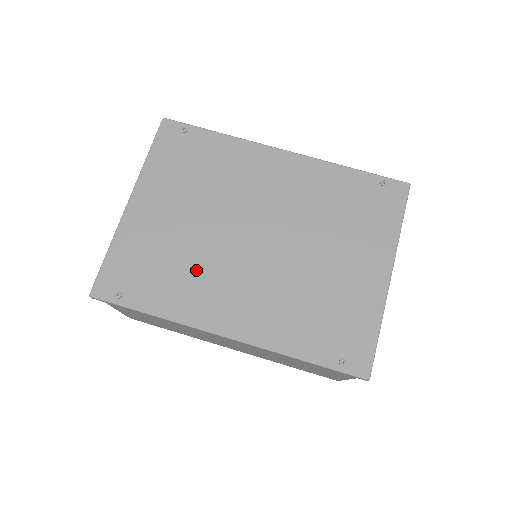
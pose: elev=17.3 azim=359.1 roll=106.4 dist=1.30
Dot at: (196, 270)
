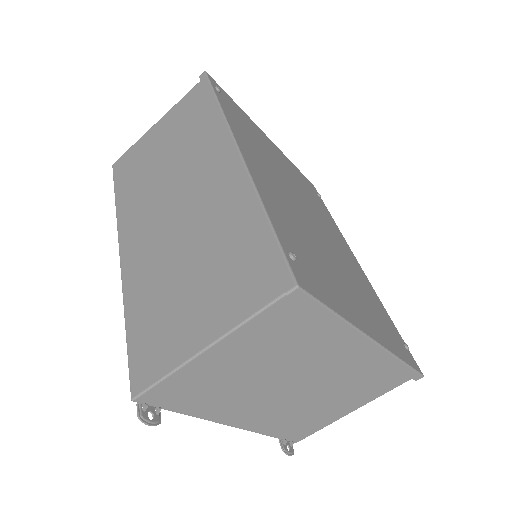
Dot at: (264, 155)
